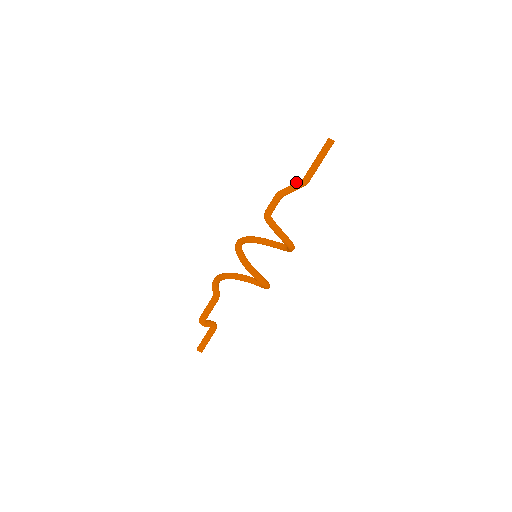
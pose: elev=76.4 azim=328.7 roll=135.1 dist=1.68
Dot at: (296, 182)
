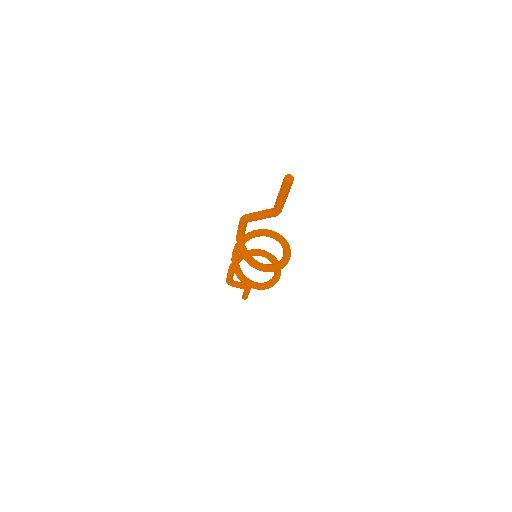
Dot at: (264, 210)
